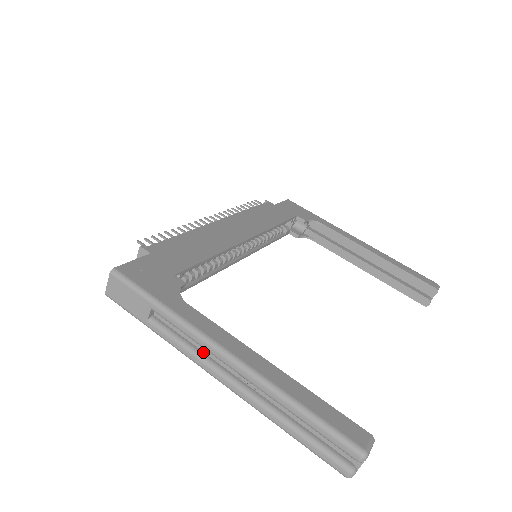
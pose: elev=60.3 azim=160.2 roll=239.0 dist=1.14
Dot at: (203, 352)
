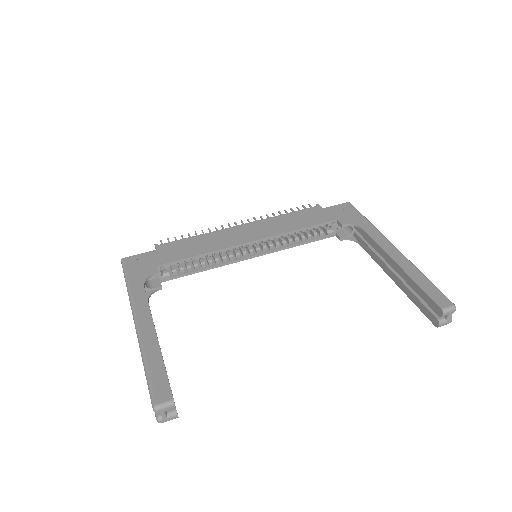
Dot at: occluded
